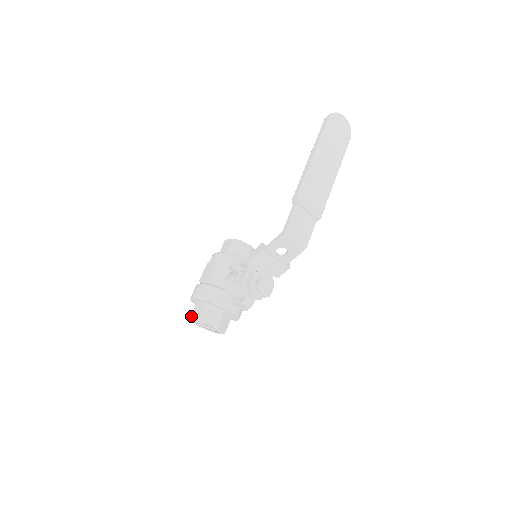
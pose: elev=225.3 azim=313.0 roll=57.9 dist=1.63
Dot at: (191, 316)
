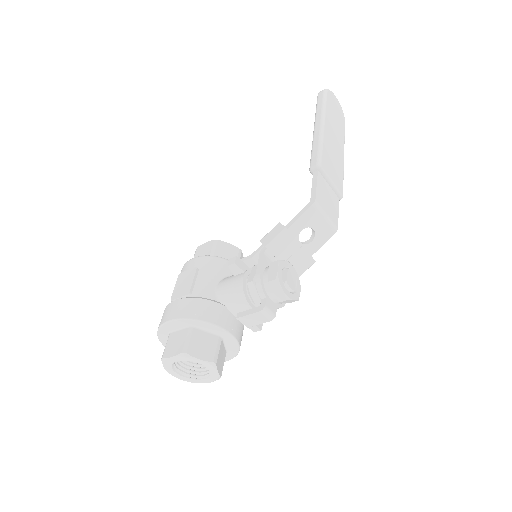
Dot at: (164, 353)
